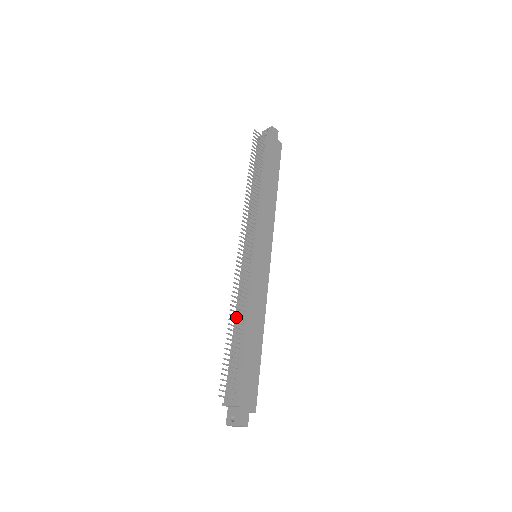
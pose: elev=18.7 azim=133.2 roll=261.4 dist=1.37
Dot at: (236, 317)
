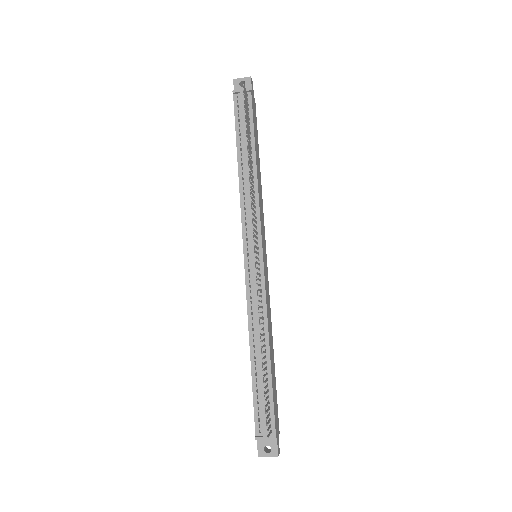
Dot at: occluded
